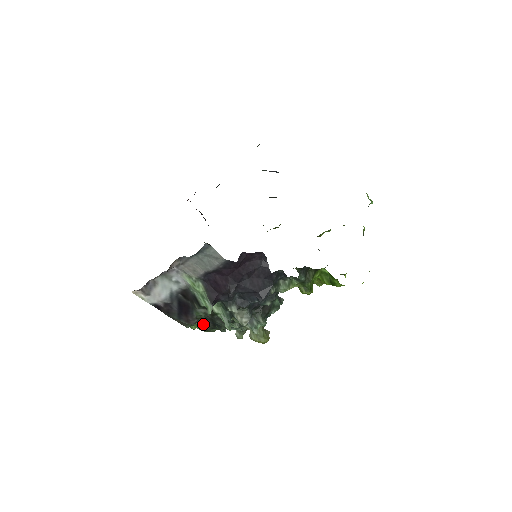
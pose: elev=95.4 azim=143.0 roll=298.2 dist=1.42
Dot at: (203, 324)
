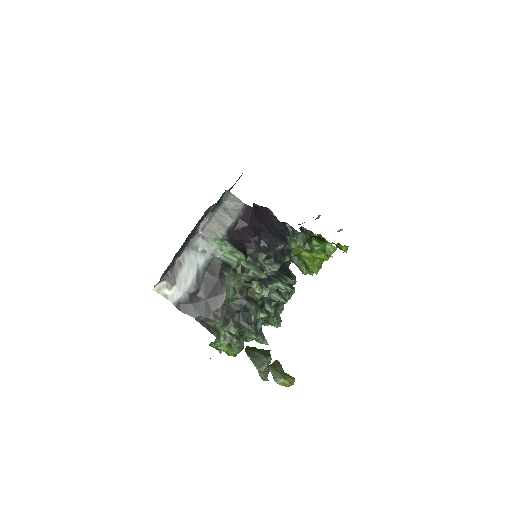
Dot at: (231, 327)
